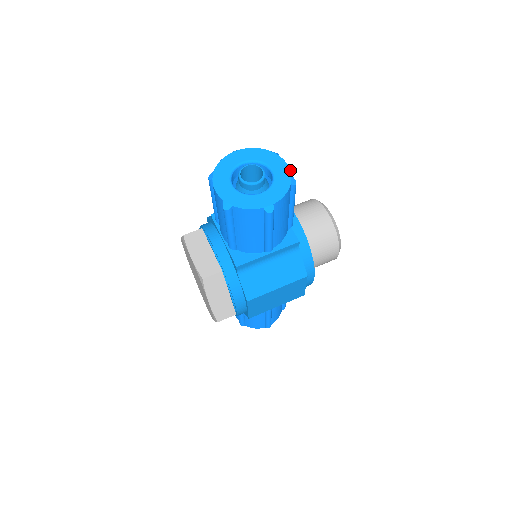
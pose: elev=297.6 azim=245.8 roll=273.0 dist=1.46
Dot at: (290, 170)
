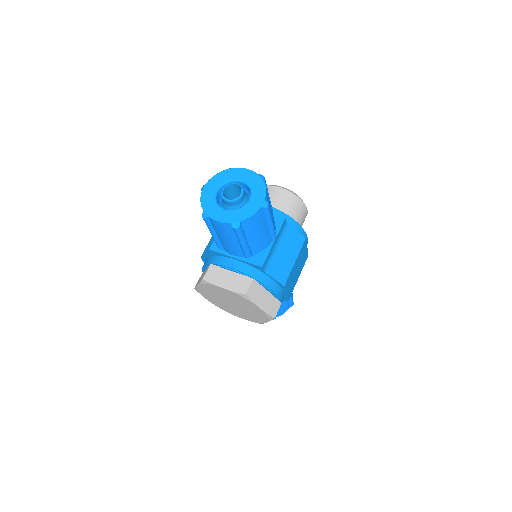
Dot at: (252, 171)
